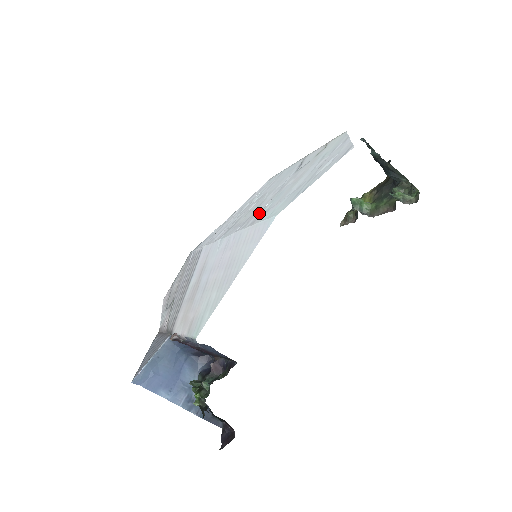
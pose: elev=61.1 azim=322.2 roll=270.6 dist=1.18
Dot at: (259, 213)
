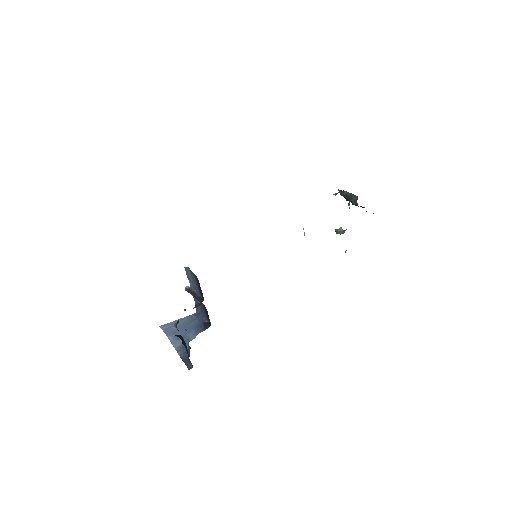
Dot at: occluded
